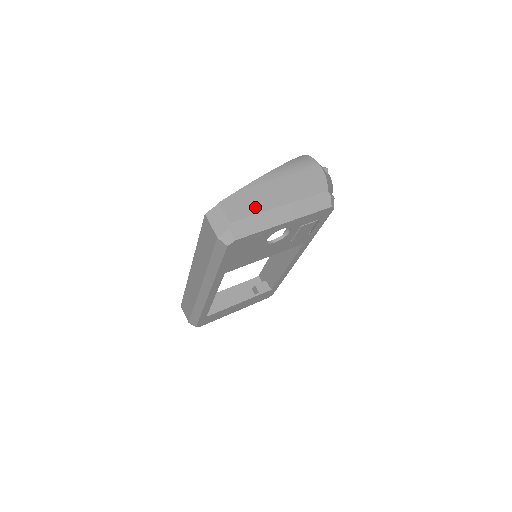
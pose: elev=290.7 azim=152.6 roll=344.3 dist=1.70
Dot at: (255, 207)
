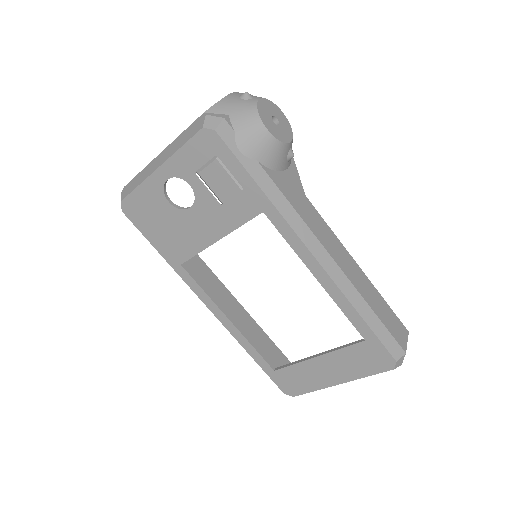
Dot at: occluded
